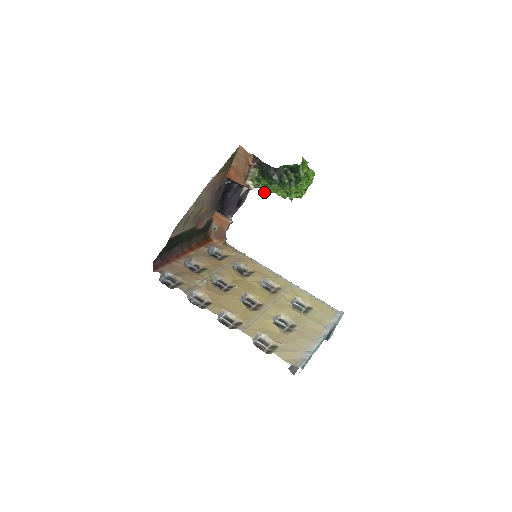
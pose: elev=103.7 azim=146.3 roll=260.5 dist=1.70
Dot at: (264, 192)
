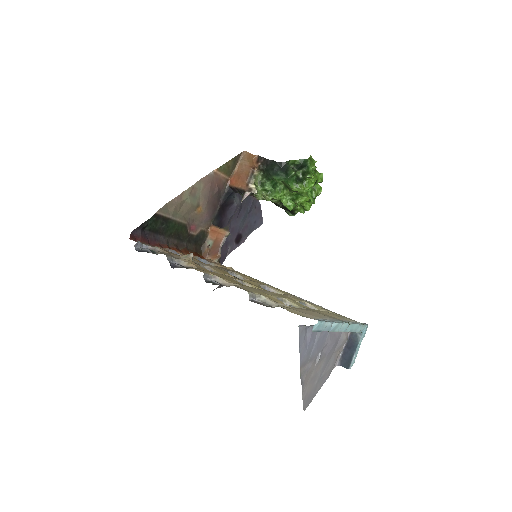
Dot at: (268, 200)
